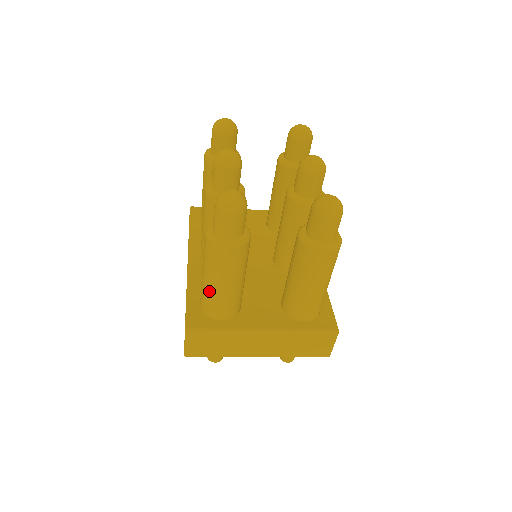
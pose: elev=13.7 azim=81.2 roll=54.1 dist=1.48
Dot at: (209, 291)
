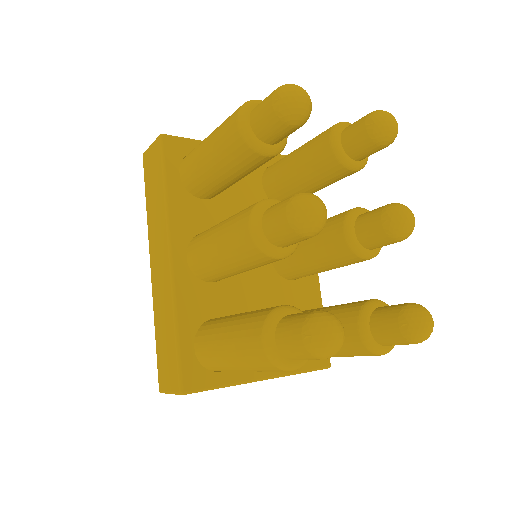
Dot at: (226, 366)
